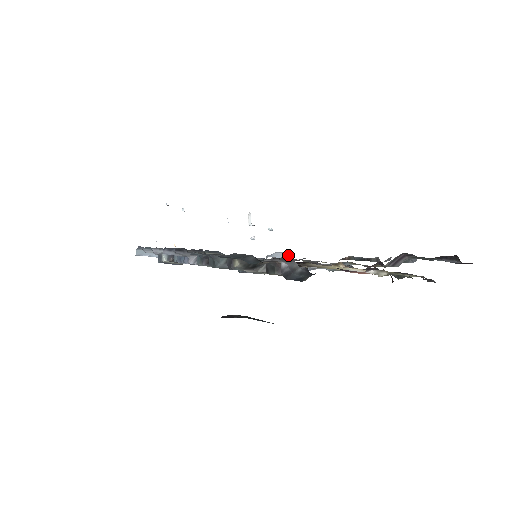
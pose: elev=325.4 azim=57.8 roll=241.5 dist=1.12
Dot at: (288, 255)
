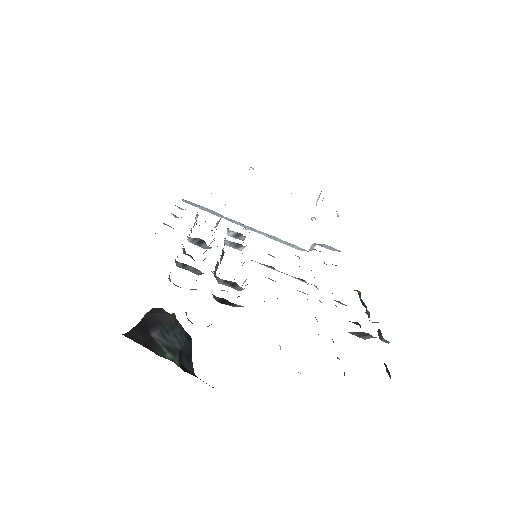
Dot at: (338, 251)
